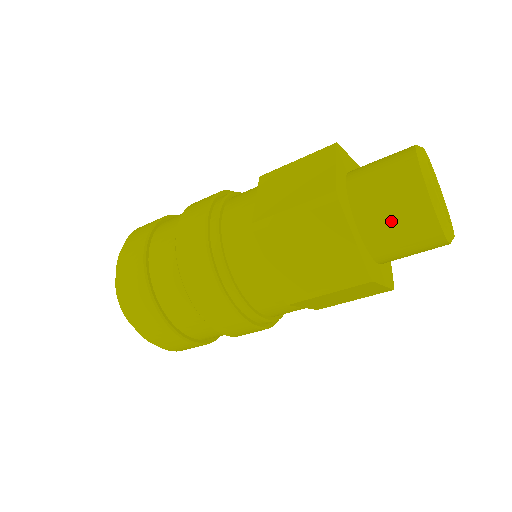
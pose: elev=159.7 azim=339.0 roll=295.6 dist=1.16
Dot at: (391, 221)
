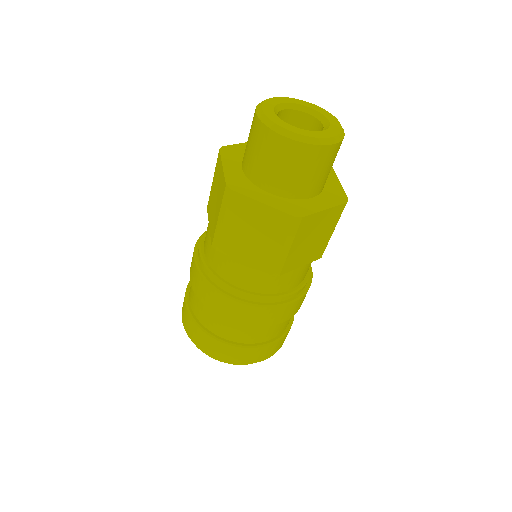
Dot at: (248, 145)
